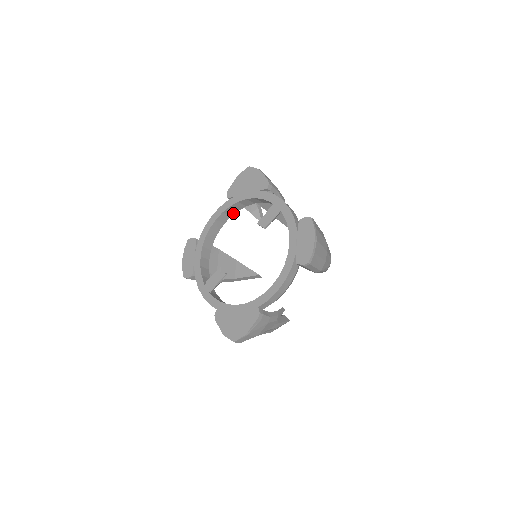
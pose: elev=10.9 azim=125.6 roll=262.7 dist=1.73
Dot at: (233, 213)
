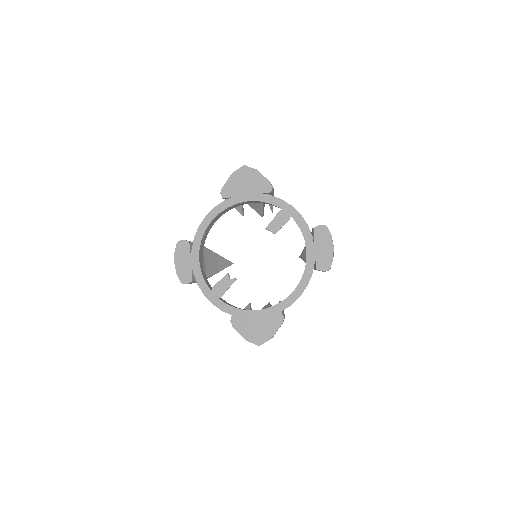
Dot at: (225, 212)
